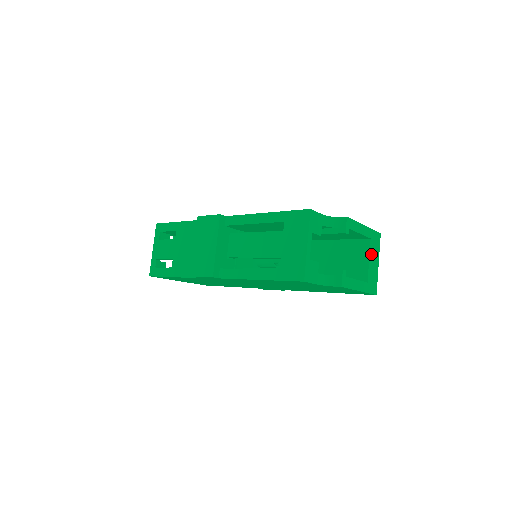
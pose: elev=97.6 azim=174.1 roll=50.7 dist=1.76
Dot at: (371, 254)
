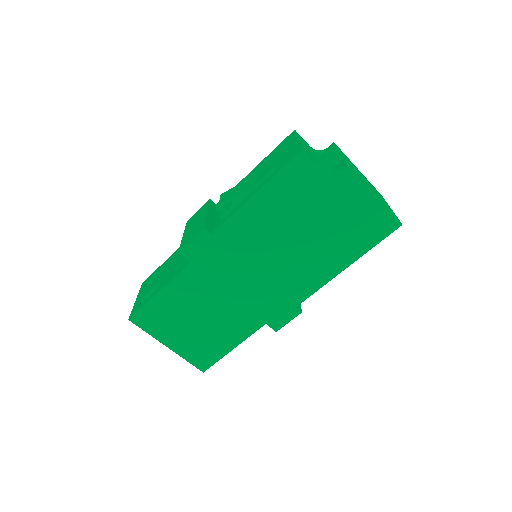
Dot at: occluded
